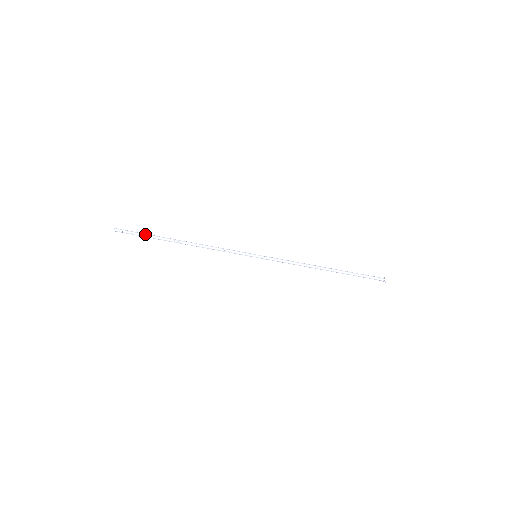
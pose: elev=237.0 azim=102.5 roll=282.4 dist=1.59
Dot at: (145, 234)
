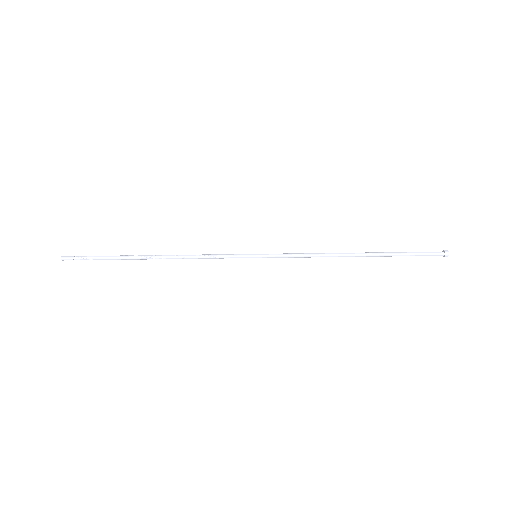
Dot at: (103, 256)
